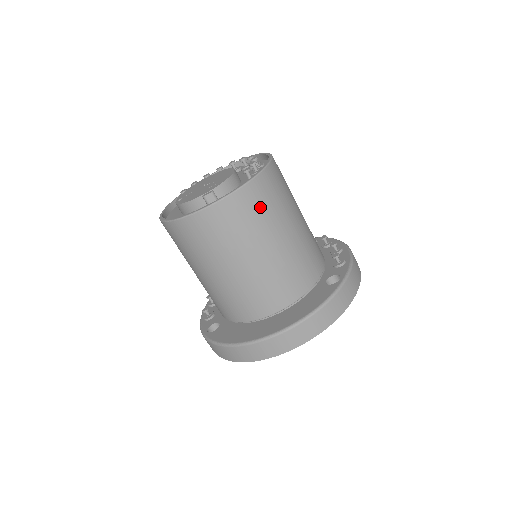
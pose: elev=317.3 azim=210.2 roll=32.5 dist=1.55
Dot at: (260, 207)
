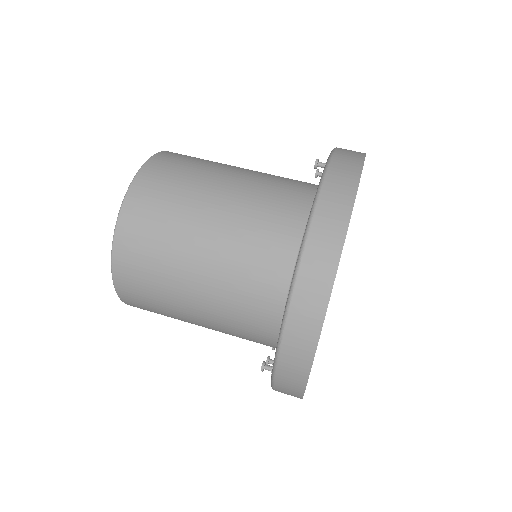
Dot at: (175, 172)
